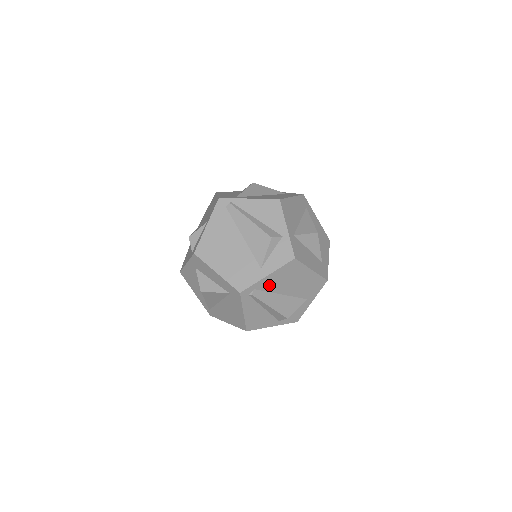
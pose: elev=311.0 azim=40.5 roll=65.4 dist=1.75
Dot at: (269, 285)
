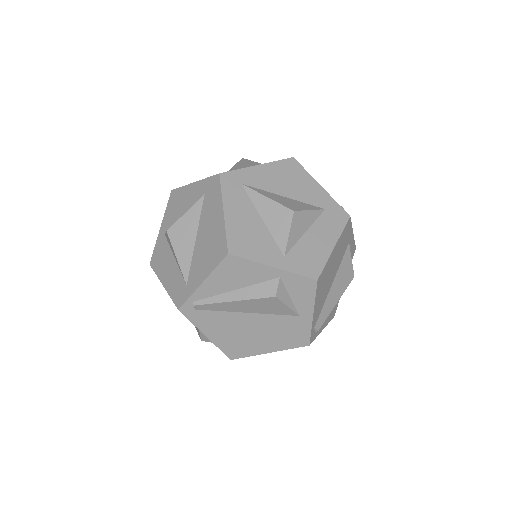
Dot at: (319, 307)
